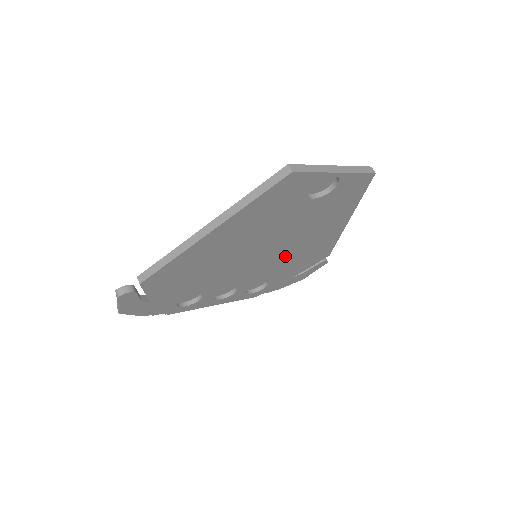
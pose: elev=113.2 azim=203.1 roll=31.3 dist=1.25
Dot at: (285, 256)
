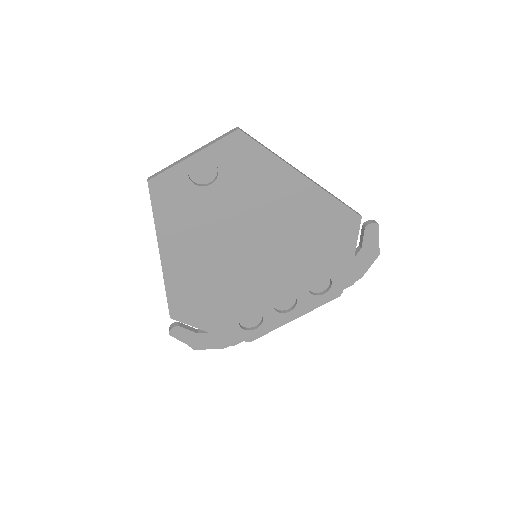
Dot at: (290, 242)
